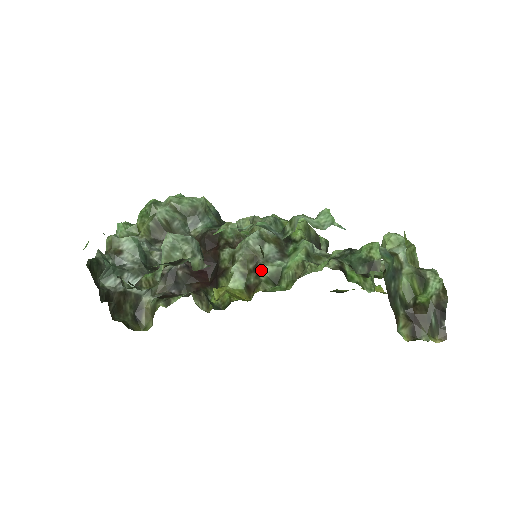
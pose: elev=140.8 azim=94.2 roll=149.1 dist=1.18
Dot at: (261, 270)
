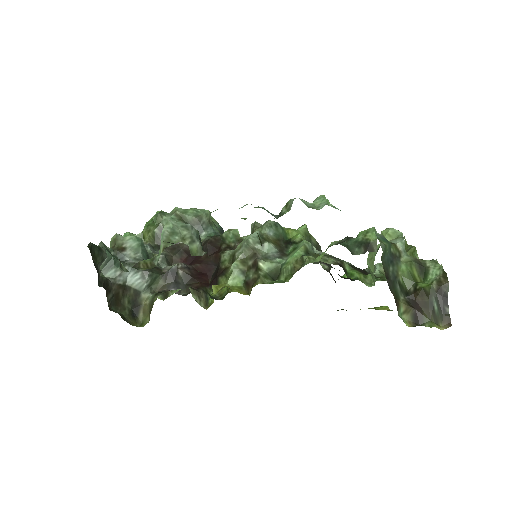
Dot at: (260, 266)
